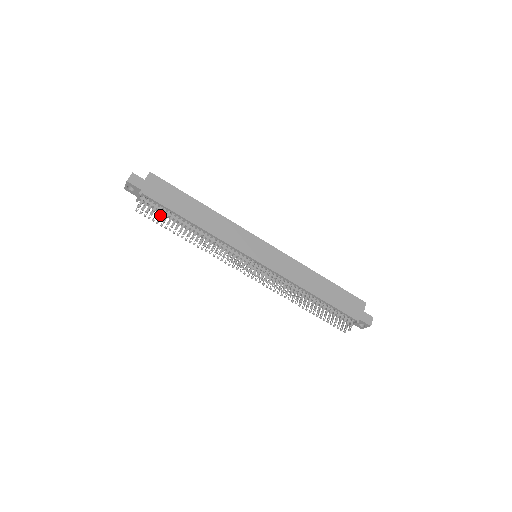
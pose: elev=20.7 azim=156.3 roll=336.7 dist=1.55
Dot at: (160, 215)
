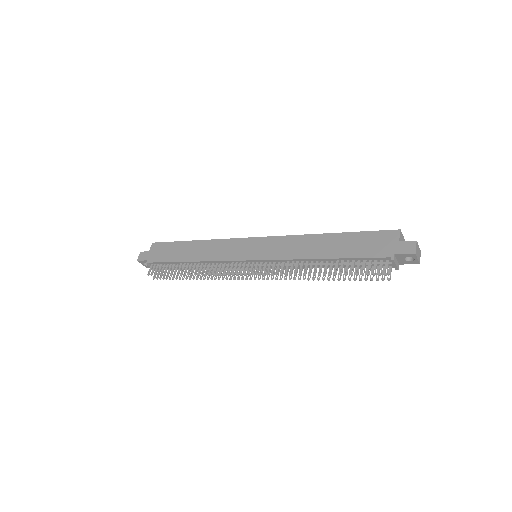
Dot at: (164, 271)
